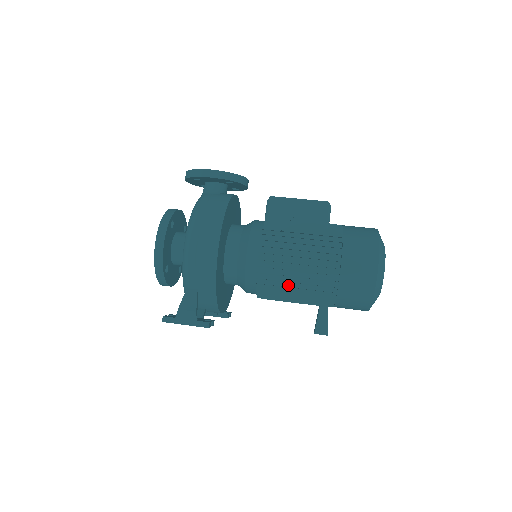
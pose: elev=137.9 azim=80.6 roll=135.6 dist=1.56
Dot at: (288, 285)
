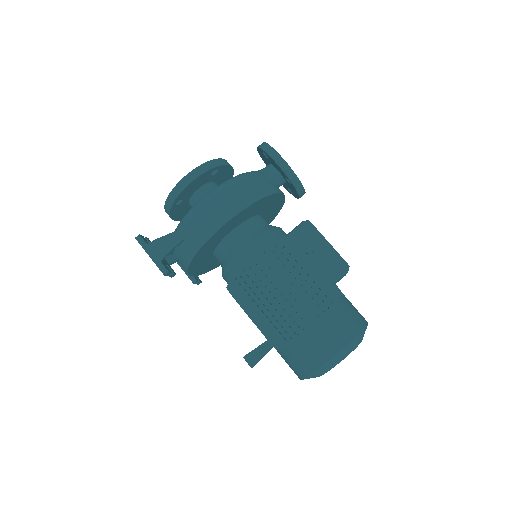
Dot at: (257, 301)
